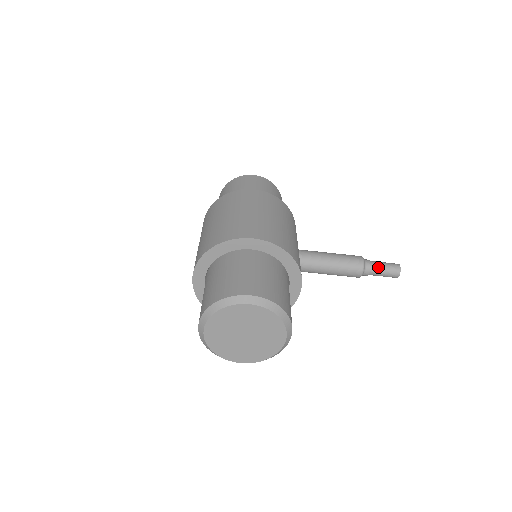
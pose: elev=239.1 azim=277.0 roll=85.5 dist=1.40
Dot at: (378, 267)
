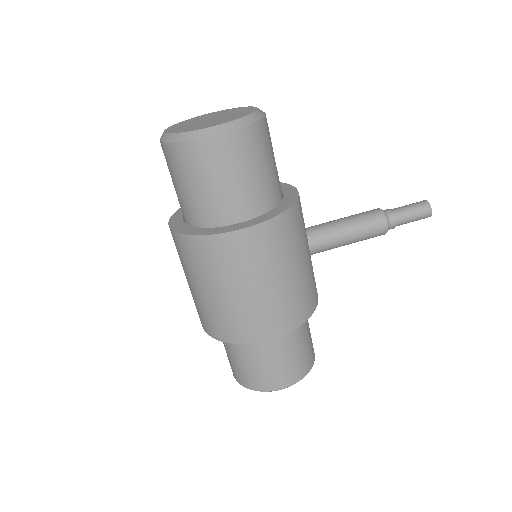
Dot at: occluded
